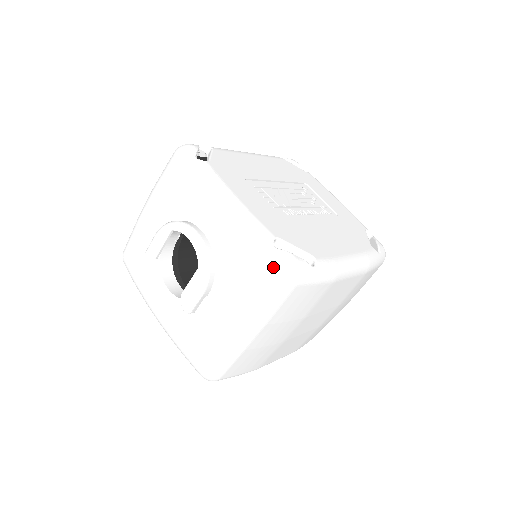
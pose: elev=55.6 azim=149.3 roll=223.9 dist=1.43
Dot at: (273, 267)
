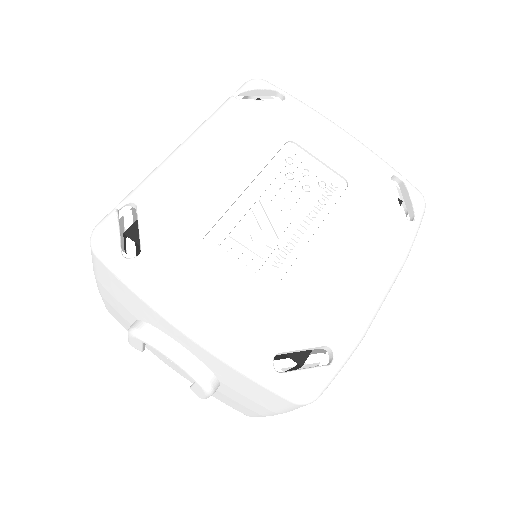
Dot at: (283, 396)
